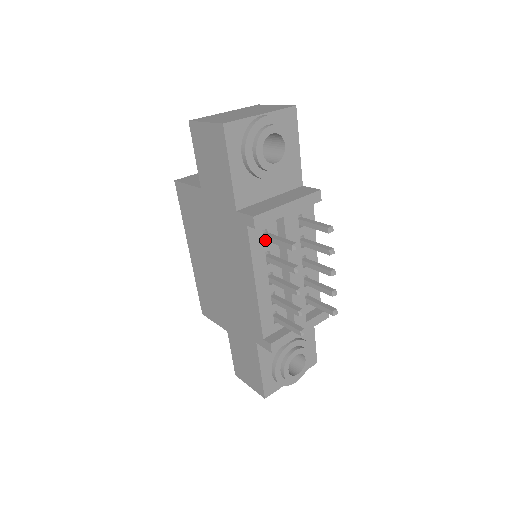
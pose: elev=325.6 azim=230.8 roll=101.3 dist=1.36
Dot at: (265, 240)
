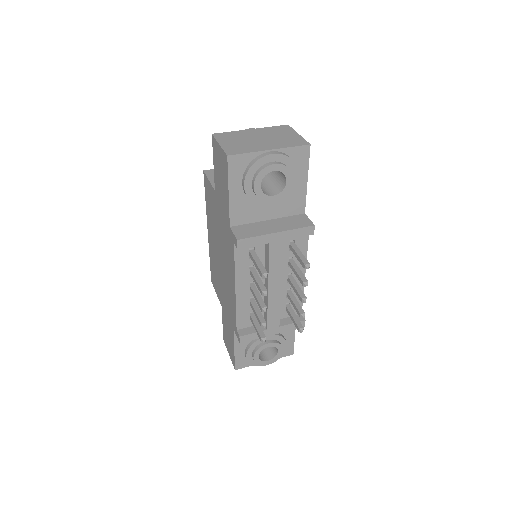
Dot at: (250, 257)
